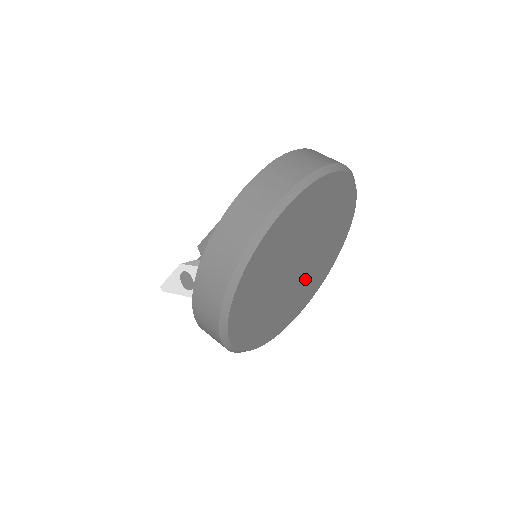
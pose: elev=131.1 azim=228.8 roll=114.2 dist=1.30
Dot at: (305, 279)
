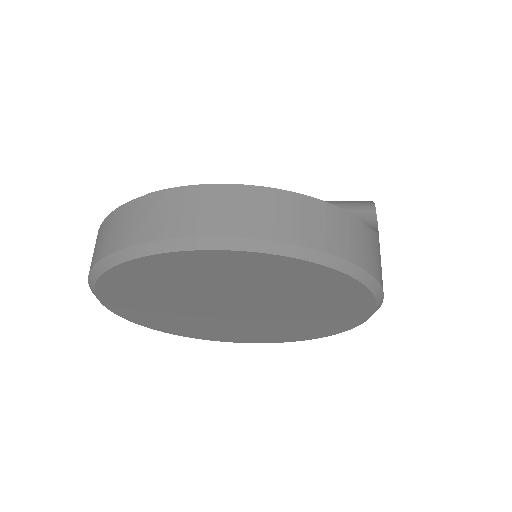
Dot at: (277, 321)
